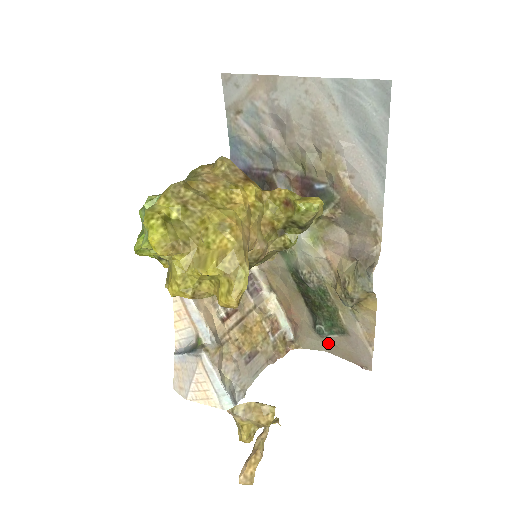
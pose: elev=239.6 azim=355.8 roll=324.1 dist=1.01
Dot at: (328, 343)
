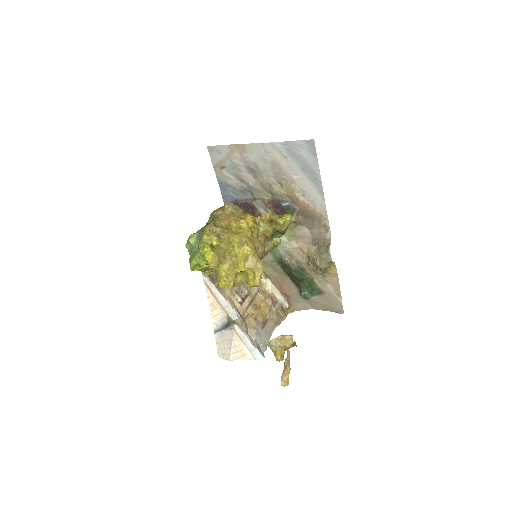
Dot at: (312, 303)
